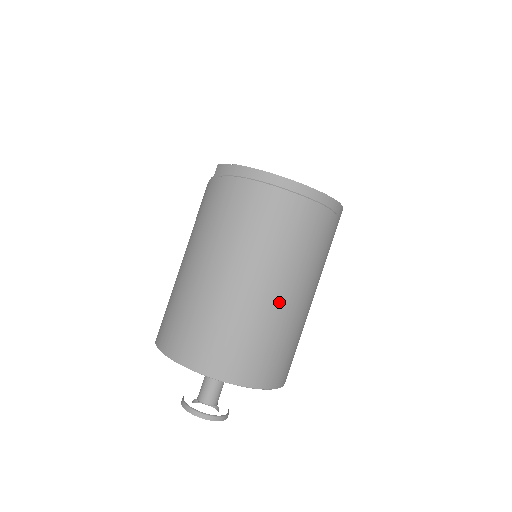
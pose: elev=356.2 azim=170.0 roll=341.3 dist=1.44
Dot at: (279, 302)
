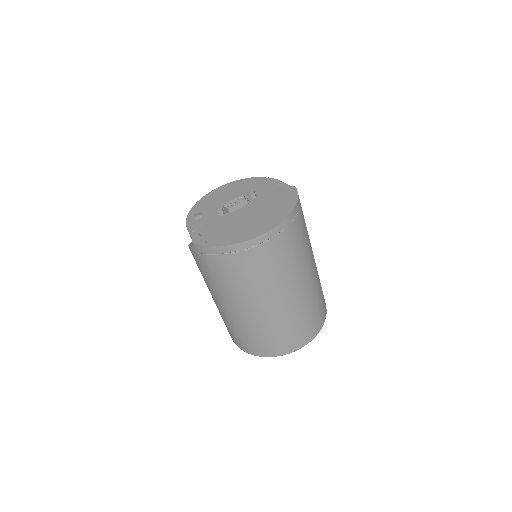
Dot at: (303, 293)
